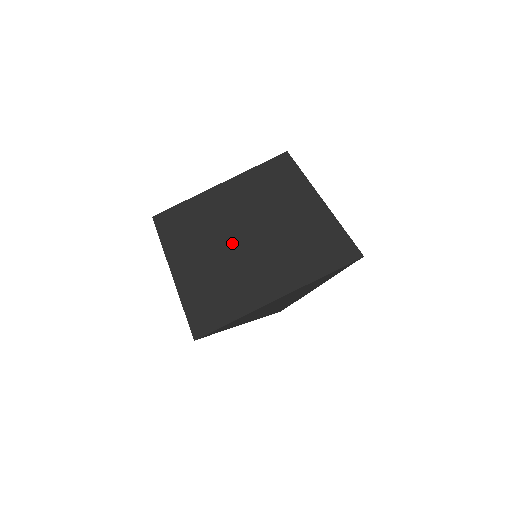
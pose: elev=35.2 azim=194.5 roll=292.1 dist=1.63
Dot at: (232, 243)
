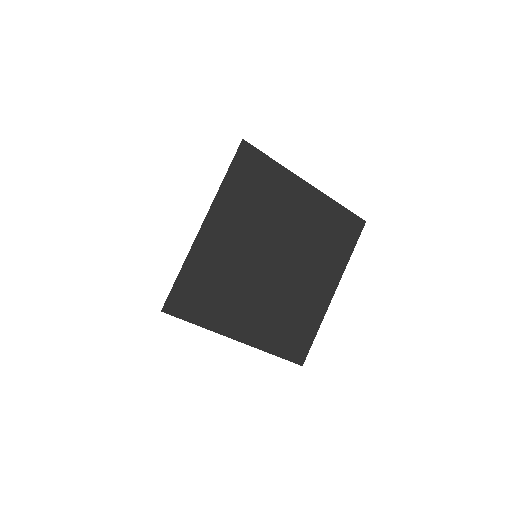
Dot at: (261, 257)
